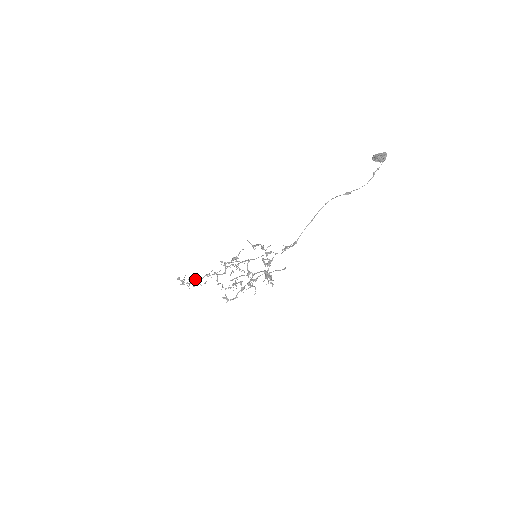
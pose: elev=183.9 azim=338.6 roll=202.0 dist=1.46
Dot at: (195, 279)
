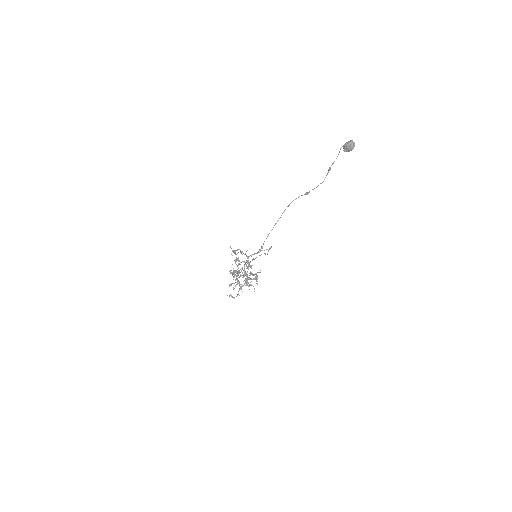
Dot at: (240, 272)
